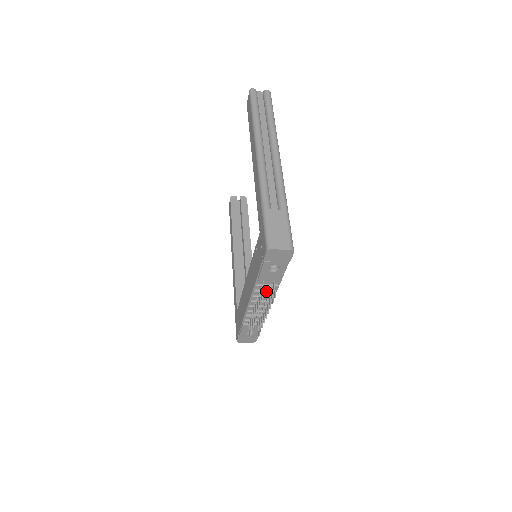
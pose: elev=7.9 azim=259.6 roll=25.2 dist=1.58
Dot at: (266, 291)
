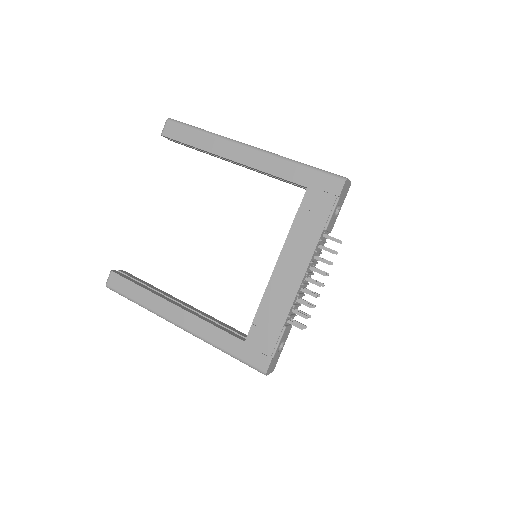
Dot at: (320, 252)
